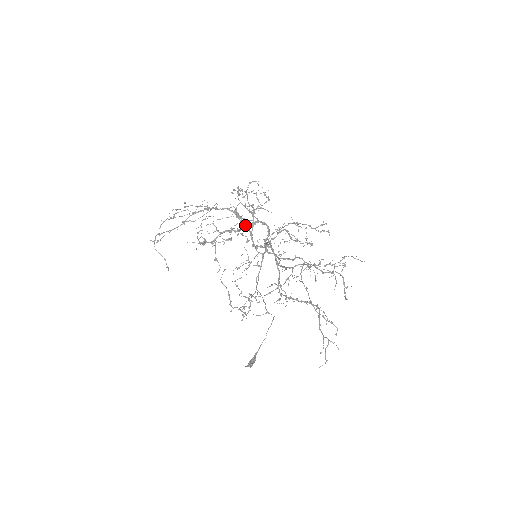
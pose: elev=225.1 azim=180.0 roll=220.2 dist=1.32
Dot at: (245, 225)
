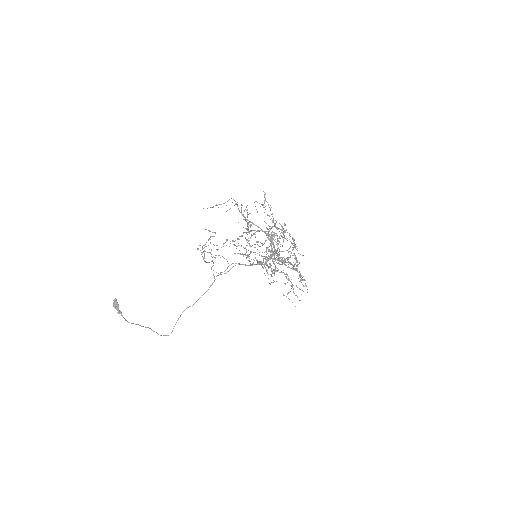
Dot at: occluded
